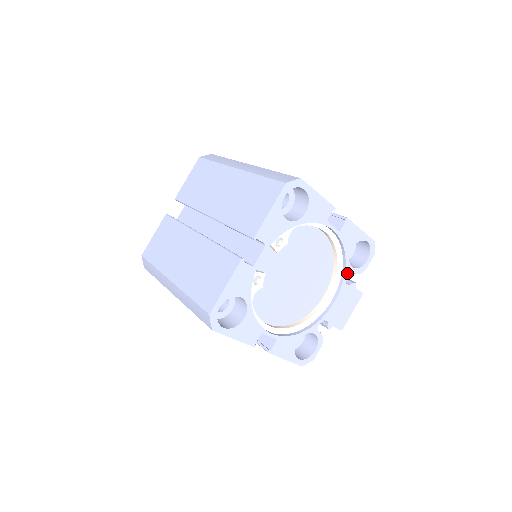
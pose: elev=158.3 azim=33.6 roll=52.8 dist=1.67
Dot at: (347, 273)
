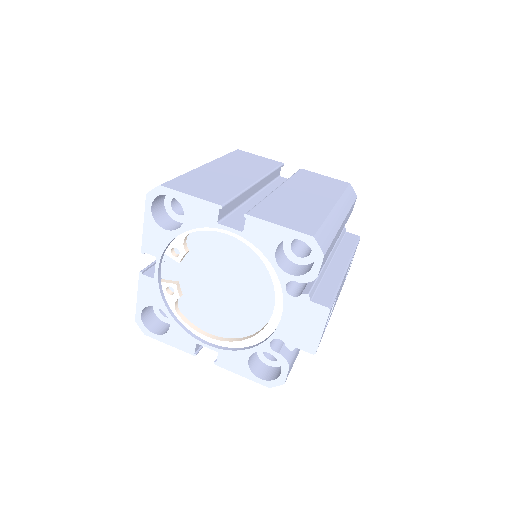
Dot at: (284, 282)
